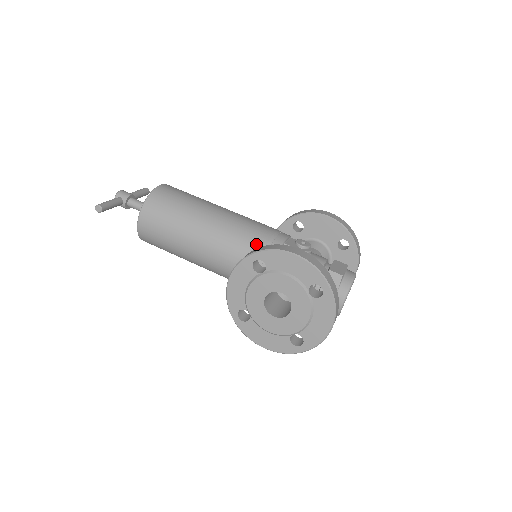
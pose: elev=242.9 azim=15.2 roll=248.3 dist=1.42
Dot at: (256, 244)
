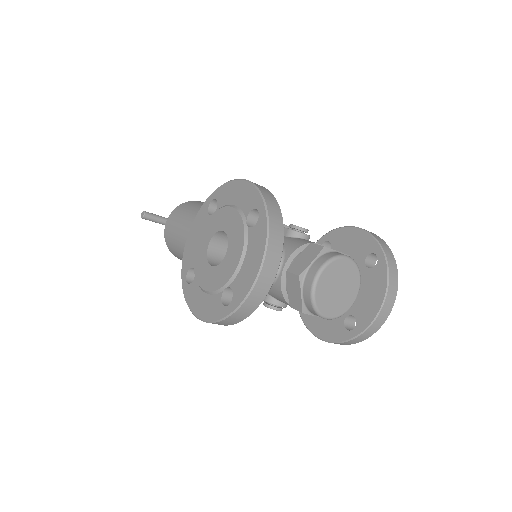
Dot at: occluded
